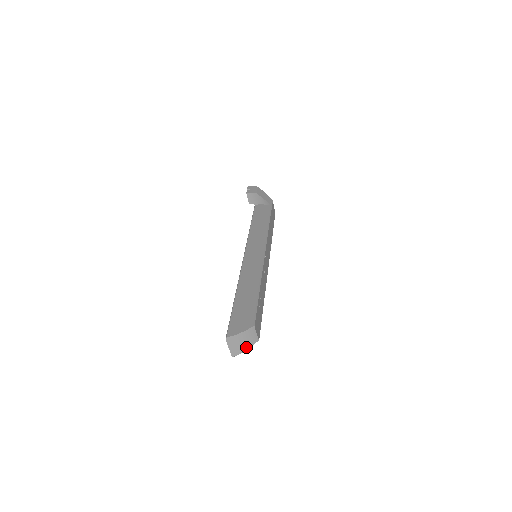
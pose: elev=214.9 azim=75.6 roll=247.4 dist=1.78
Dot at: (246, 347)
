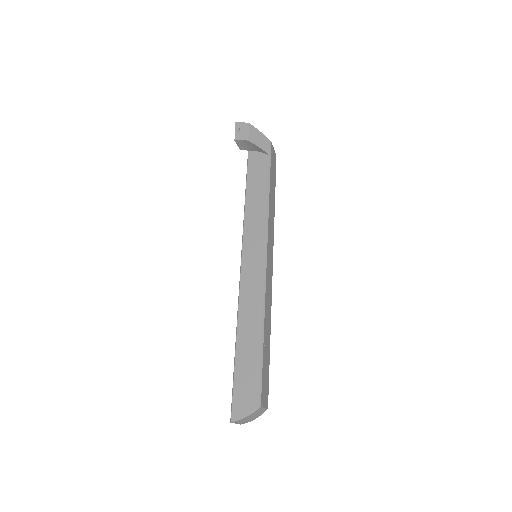
Dot at: (254, 418)
